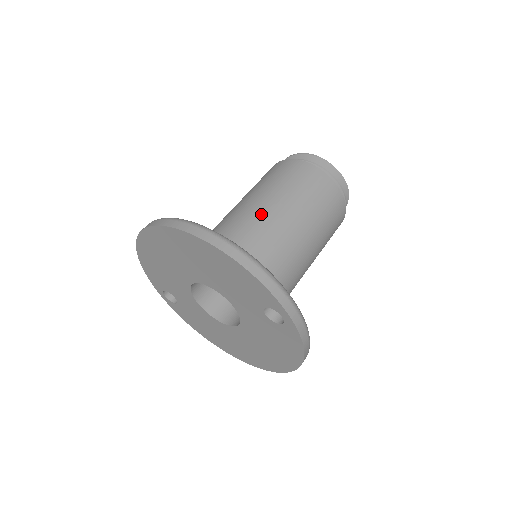
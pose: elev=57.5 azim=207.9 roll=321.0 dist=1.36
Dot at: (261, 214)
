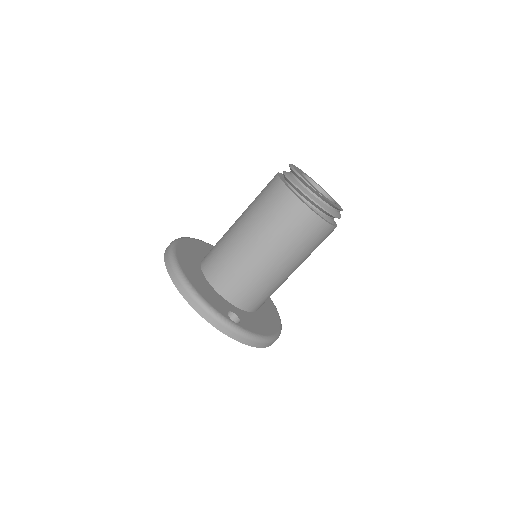
Dot at: (238, 239)
